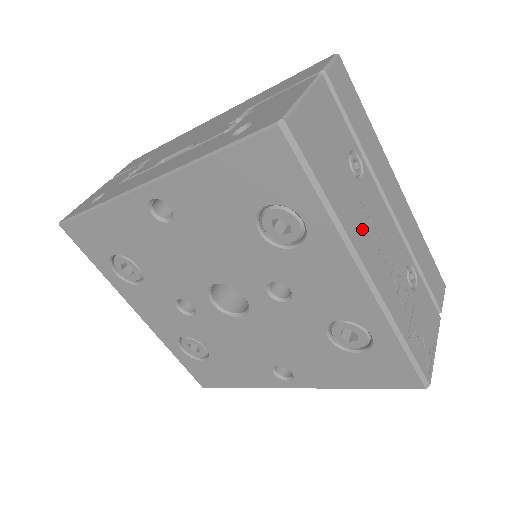
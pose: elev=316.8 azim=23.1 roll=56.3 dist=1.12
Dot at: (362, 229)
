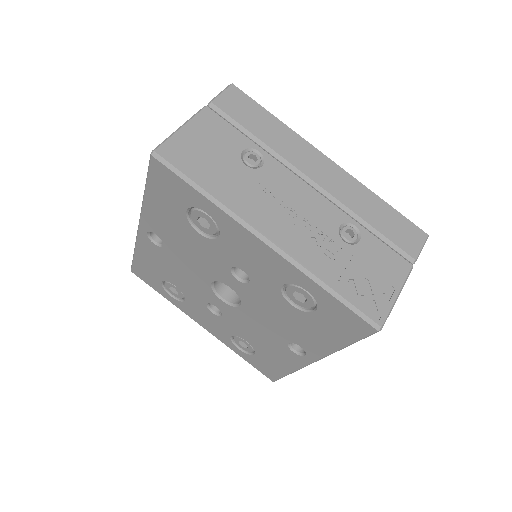
Dot at: (258, 205)
